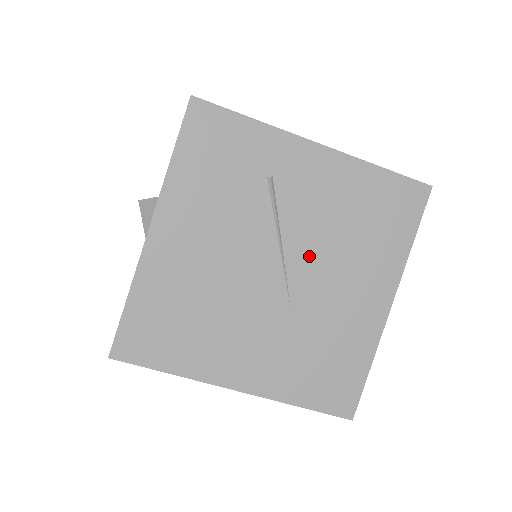
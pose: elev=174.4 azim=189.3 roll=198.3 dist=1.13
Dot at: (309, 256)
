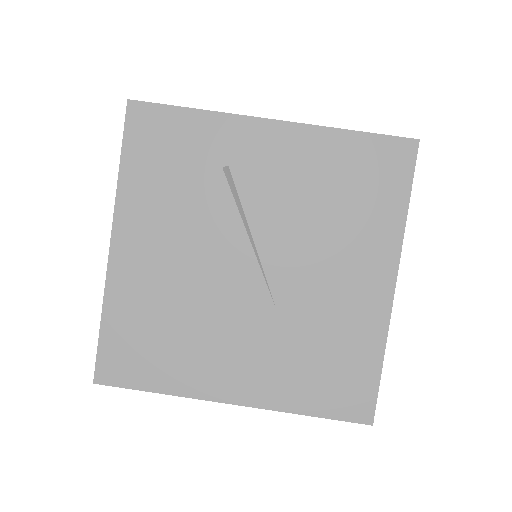
Dot at: (285, 245)
